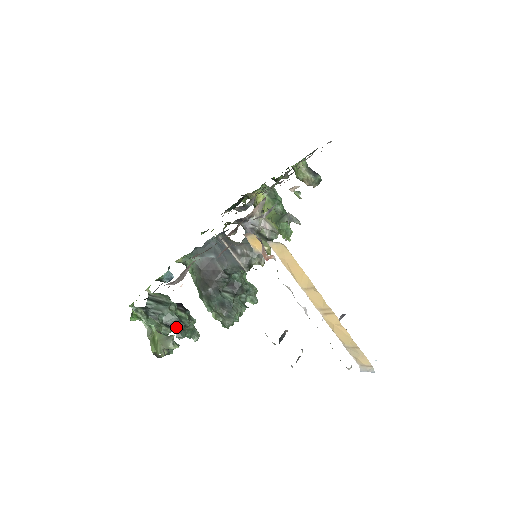
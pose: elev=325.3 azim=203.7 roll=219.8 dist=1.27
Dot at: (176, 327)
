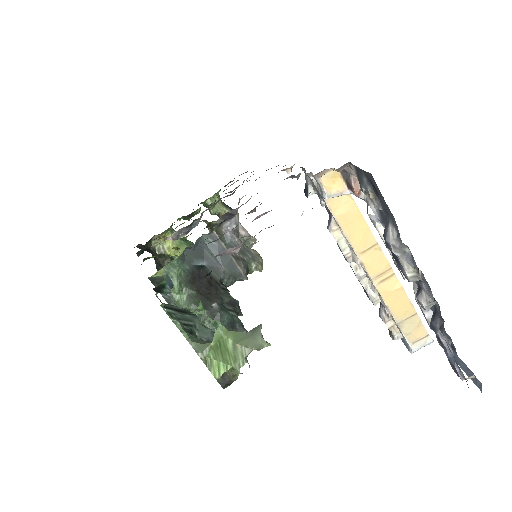
Dot at: occluded
